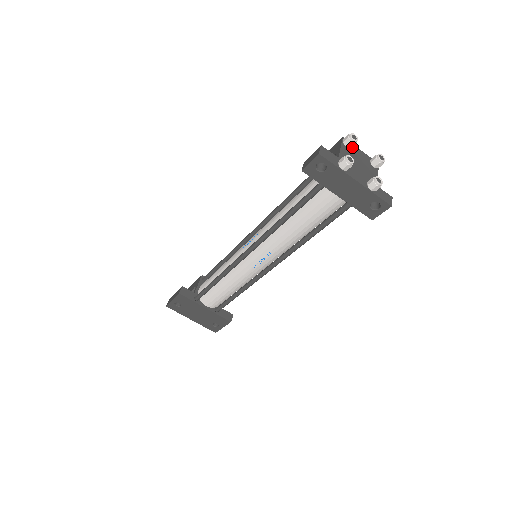
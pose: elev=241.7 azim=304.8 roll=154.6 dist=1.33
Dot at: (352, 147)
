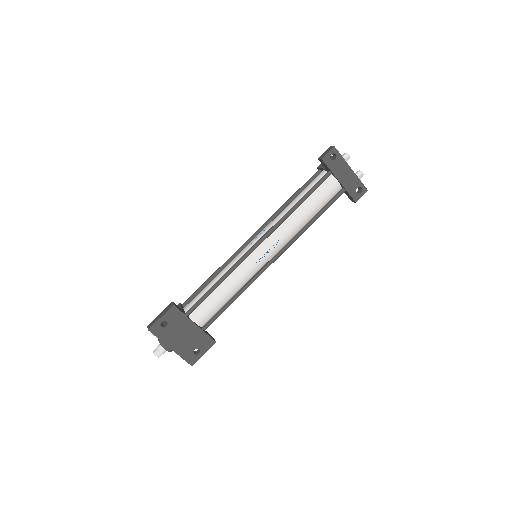
Dot at: occluded
